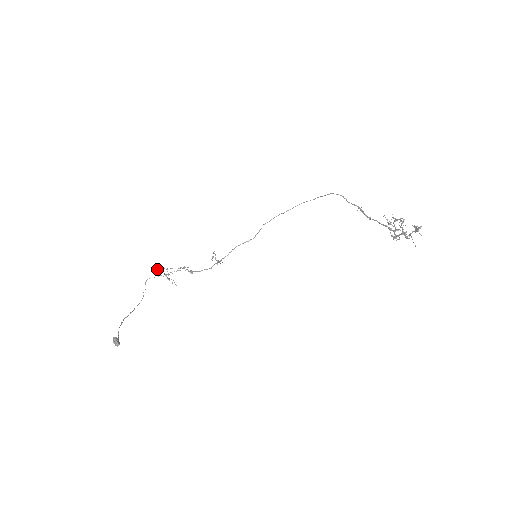
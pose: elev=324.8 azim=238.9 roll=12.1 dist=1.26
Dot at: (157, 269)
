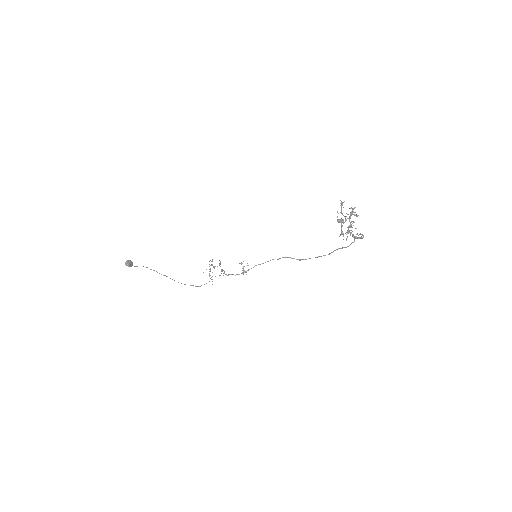
Dot at: occluded
